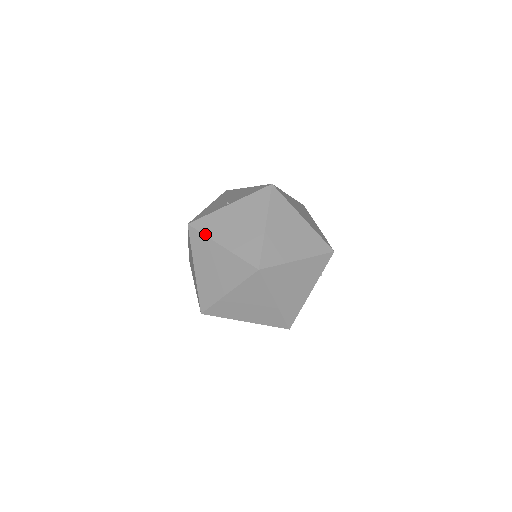
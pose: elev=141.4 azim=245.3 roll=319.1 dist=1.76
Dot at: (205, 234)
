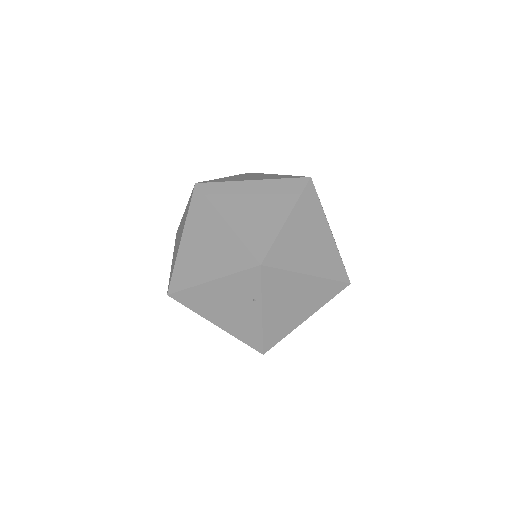
Dot at: (225, 181)
